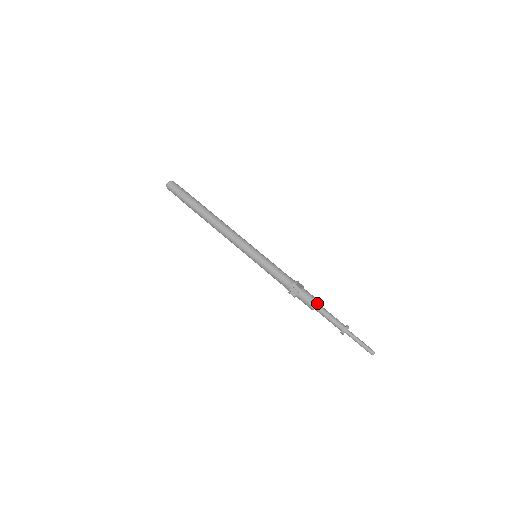
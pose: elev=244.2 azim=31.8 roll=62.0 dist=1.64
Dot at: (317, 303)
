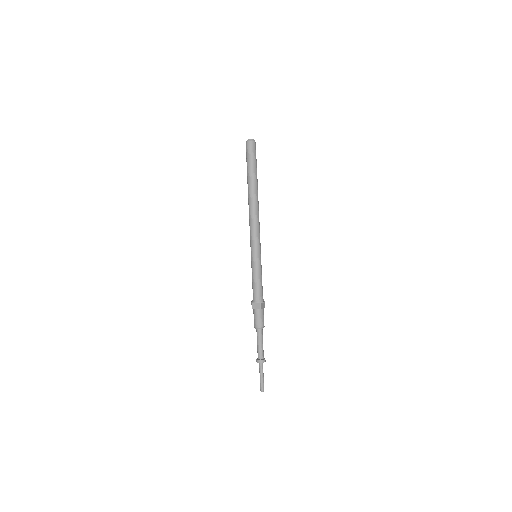
Dot at: (262, 328)
